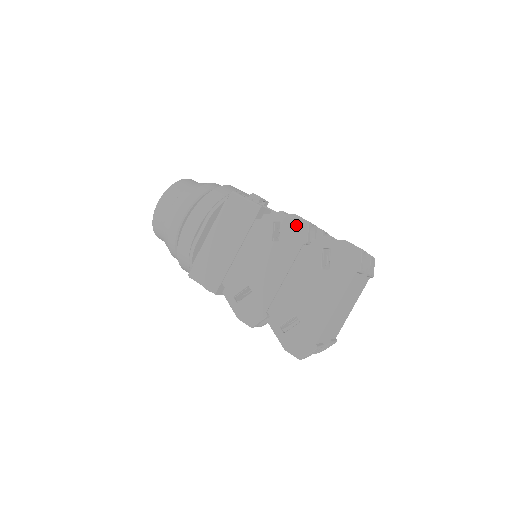
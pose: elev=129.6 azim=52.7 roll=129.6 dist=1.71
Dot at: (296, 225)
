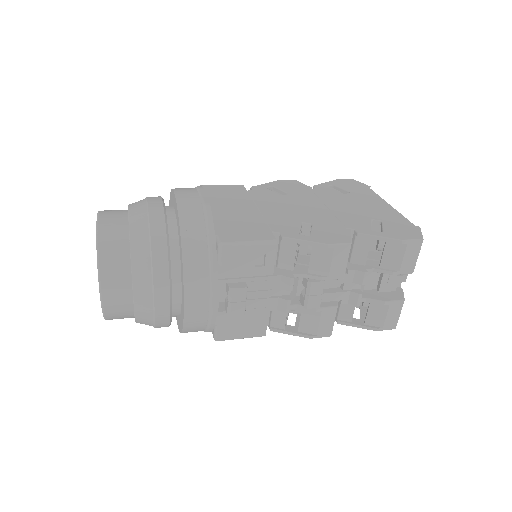
Dot at: (289, 183)
